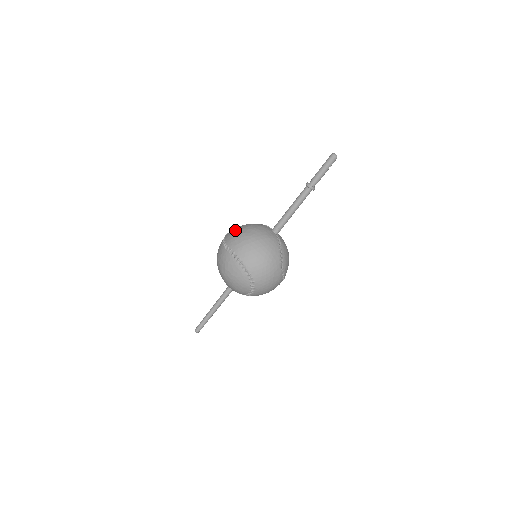
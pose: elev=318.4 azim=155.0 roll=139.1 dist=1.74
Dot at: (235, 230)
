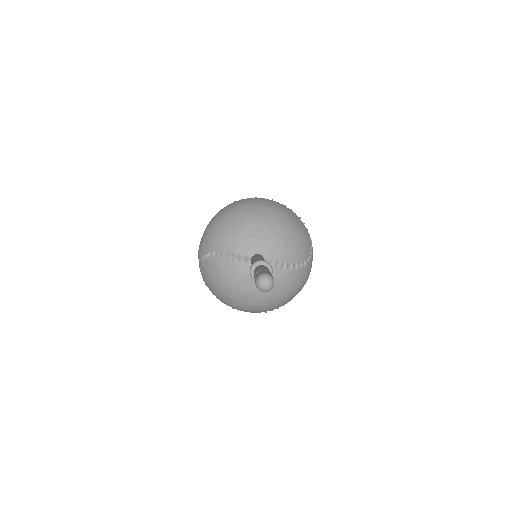
Dot at: (221, 299)
